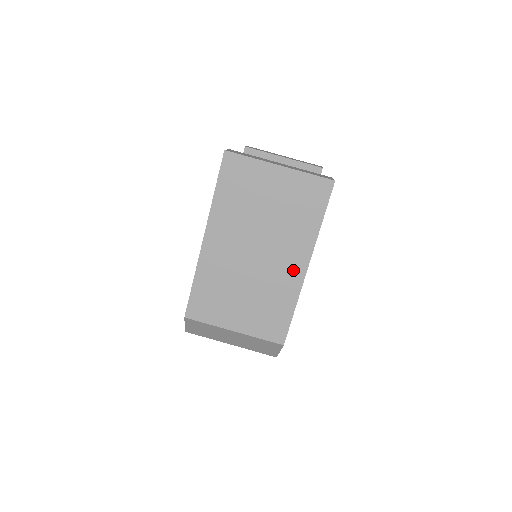
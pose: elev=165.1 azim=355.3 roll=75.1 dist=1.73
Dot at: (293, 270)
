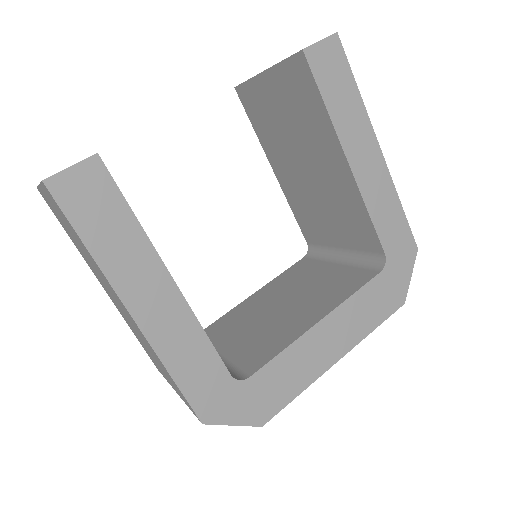
Dot at: (132, 320)
